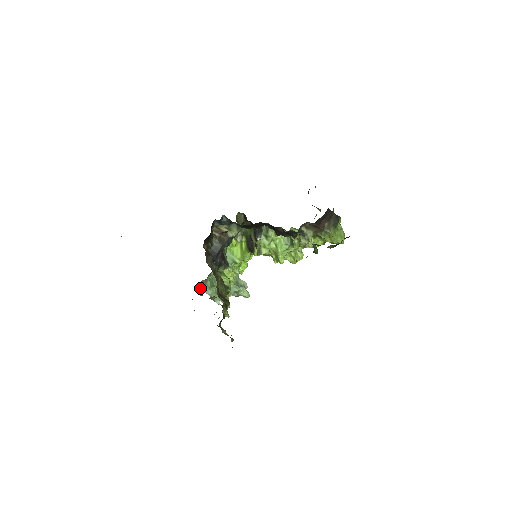
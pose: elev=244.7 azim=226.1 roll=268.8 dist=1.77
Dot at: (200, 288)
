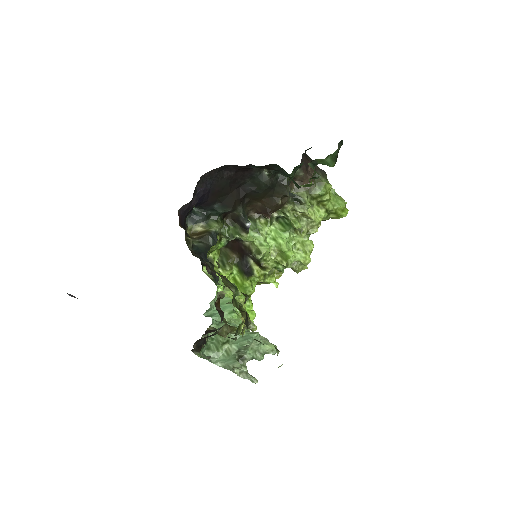
Dot at: (203, 357)
